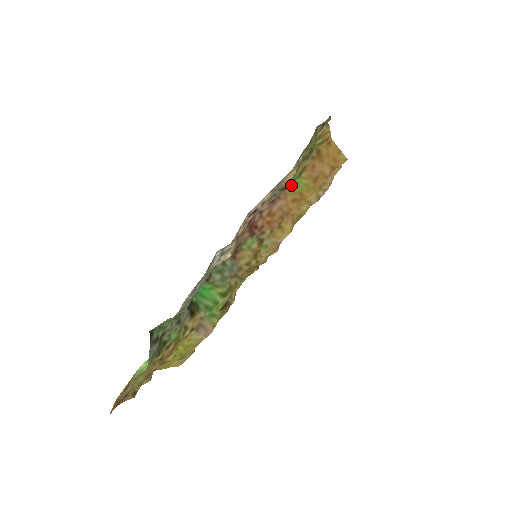
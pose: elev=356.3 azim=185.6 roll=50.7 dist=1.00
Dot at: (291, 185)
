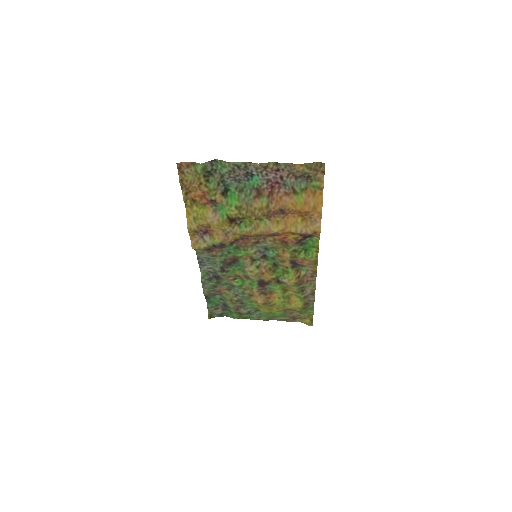
Dot at: (297, 196)
